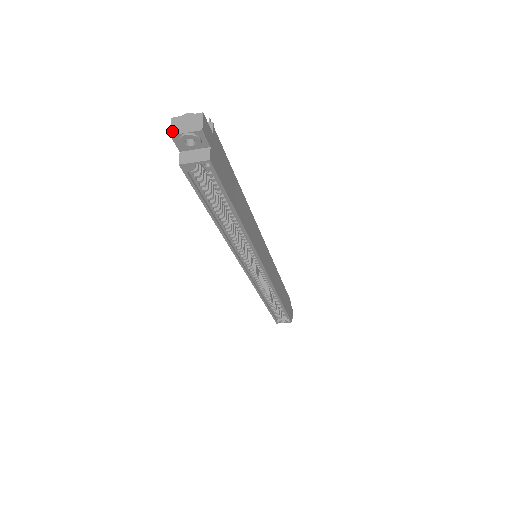
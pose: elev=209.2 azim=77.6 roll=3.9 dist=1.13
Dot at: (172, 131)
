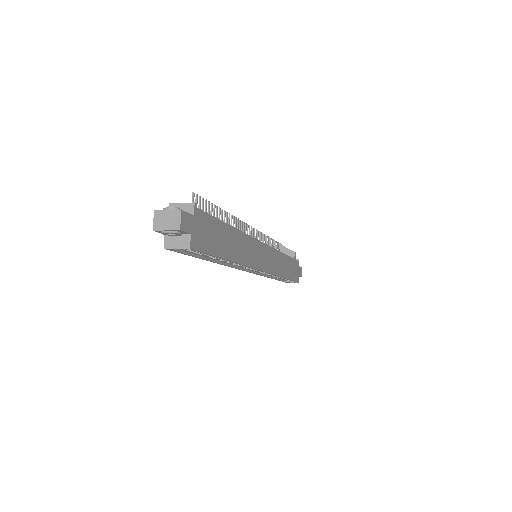
Dot at: (154, 226)
